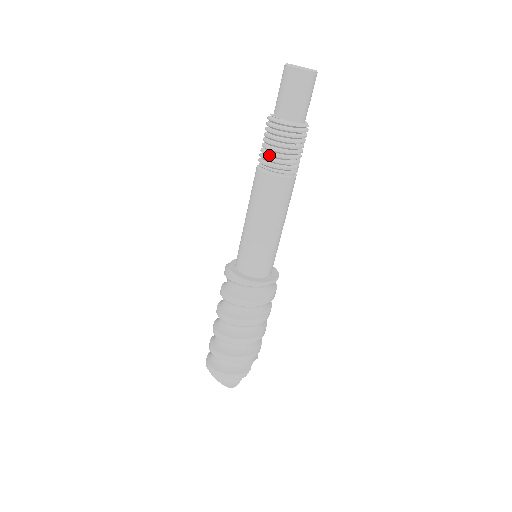
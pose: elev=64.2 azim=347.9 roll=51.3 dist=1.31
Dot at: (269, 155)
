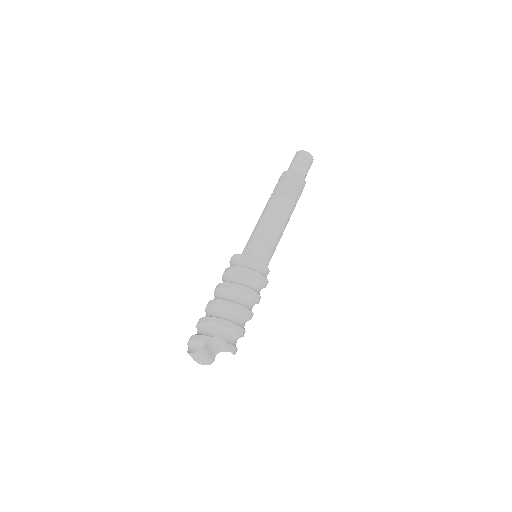
Dot at: occluded
